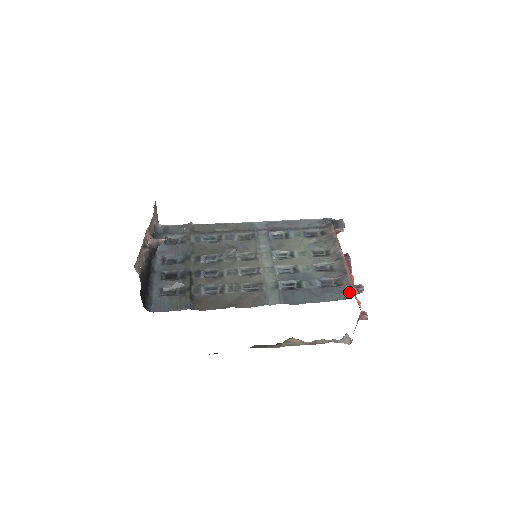
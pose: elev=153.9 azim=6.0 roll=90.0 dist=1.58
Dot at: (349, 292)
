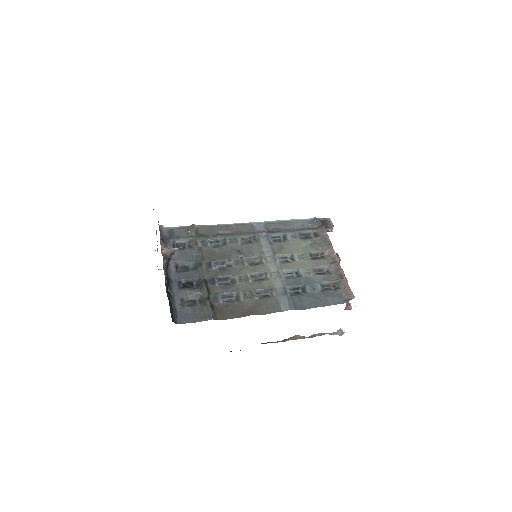
Dot at: (347, 296)
